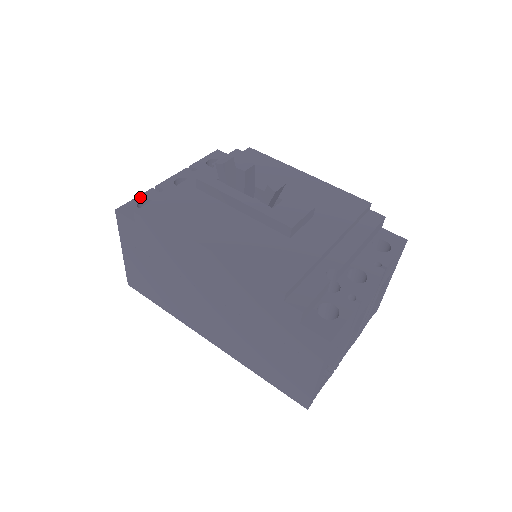
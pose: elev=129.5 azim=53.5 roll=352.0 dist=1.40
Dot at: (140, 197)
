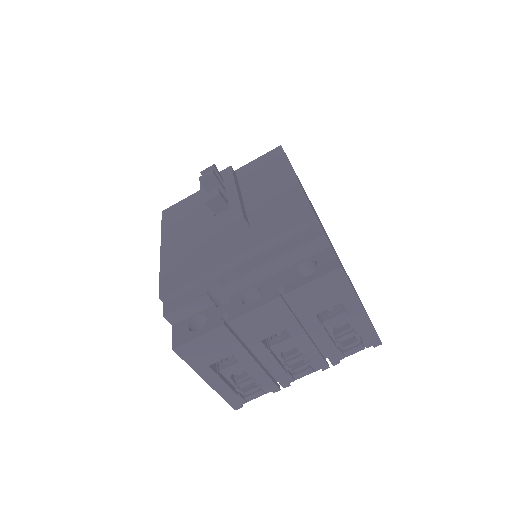
Dot at: occluded
